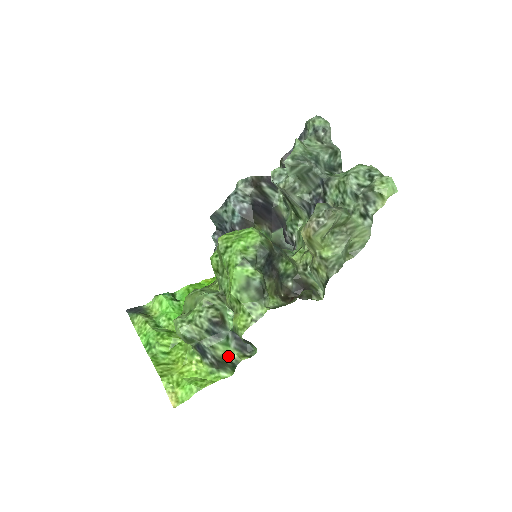
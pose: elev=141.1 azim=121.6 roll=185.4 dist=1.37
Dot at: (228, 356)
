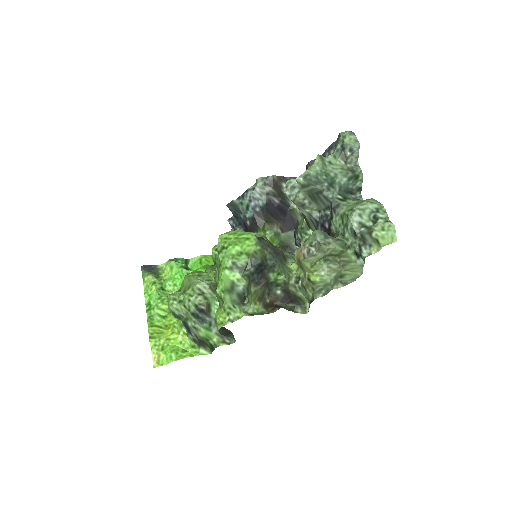
Dot at: (209, 338)
